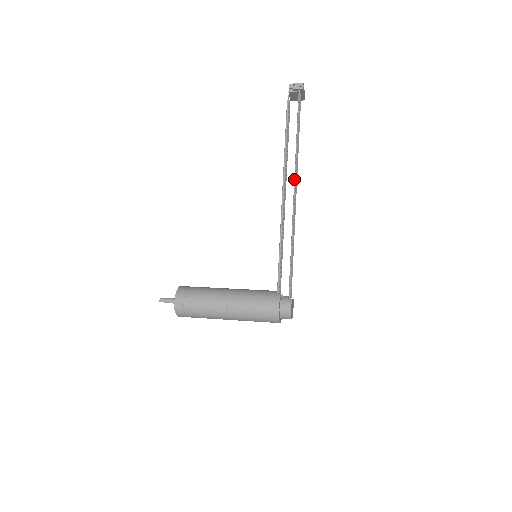
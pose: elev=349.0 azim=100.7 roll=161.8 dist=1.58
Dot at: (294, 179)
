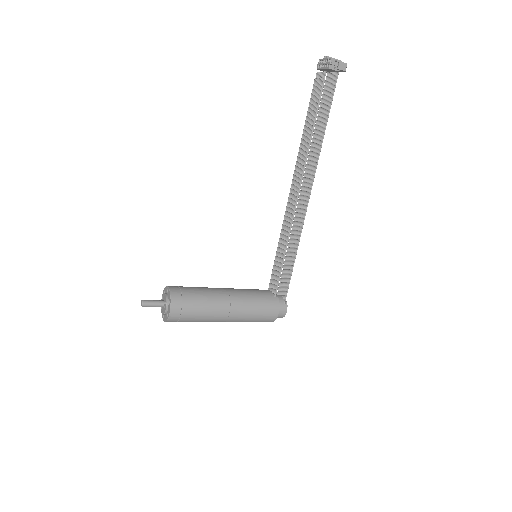
Dot at: (313, 180)
